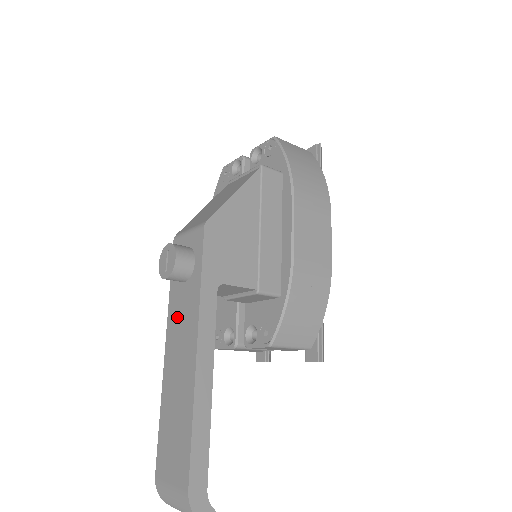
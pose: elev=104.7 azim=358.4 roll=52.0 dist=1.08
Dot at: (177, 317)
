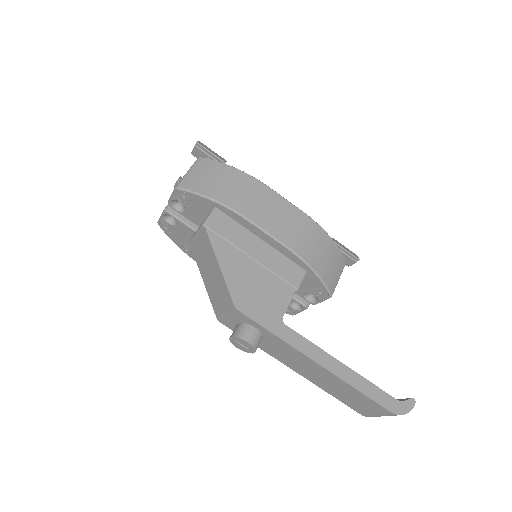
Dot at: (280, 355)
